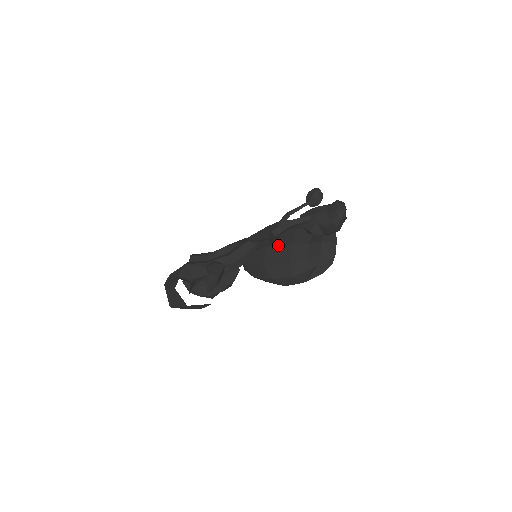
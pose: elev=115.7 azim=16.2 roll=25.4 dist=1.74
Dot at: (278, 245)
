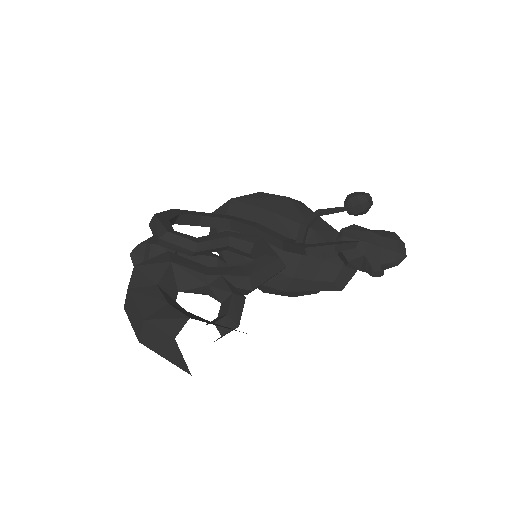
Dot at: occluded
